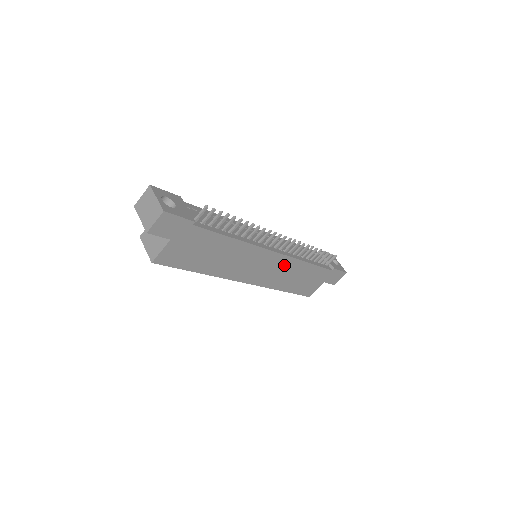
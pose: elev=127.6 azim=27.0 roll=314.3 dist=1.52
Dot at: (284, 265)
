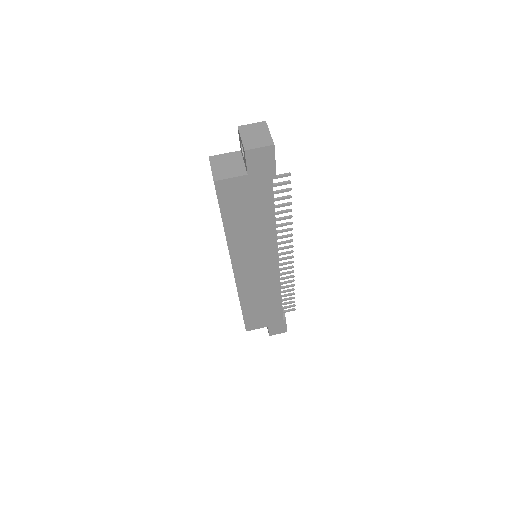
Dot at: (269, 281)
